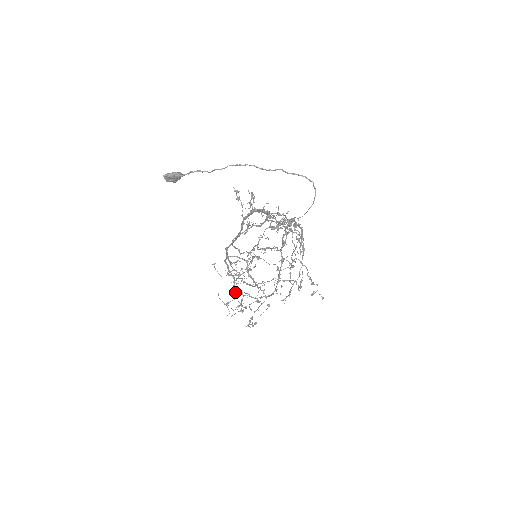
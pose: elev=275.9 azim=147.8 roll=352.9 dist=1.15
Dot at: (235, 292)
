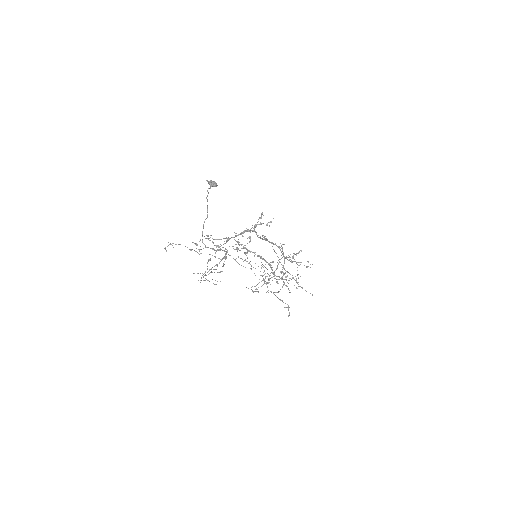
Dot at: (285, 270)
